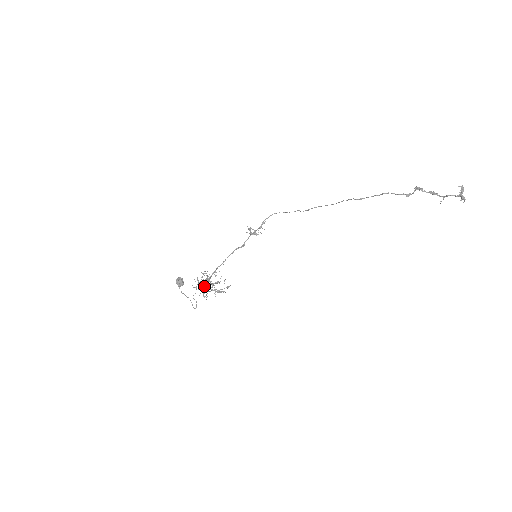
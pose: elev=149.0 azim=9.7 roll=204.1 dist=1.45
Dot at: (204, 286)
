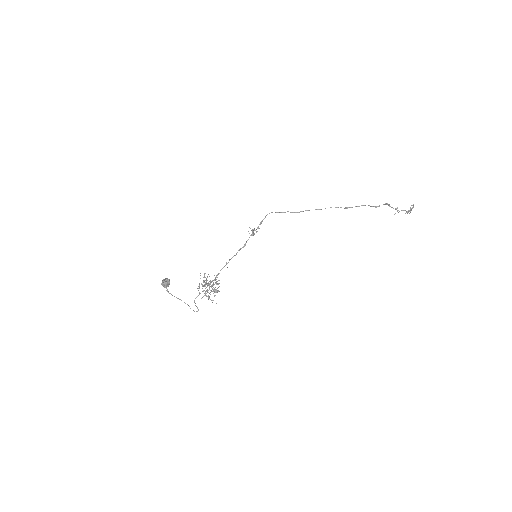
Dot at: occluded
